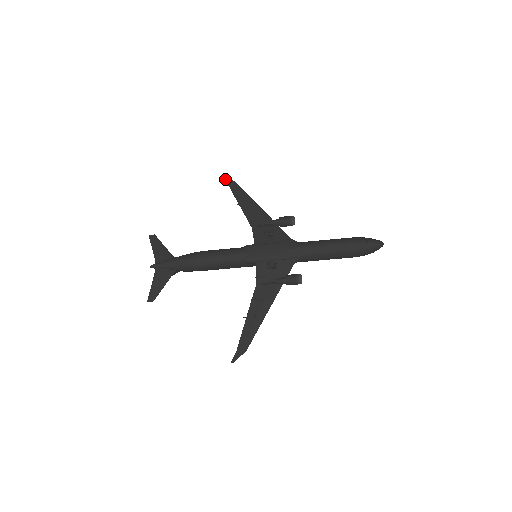
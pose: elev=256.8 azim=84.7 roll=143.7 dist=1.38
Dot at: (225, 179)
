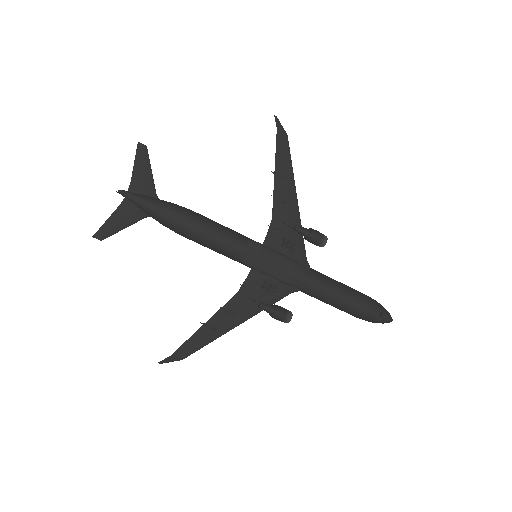
Dot at: (277, 123)
